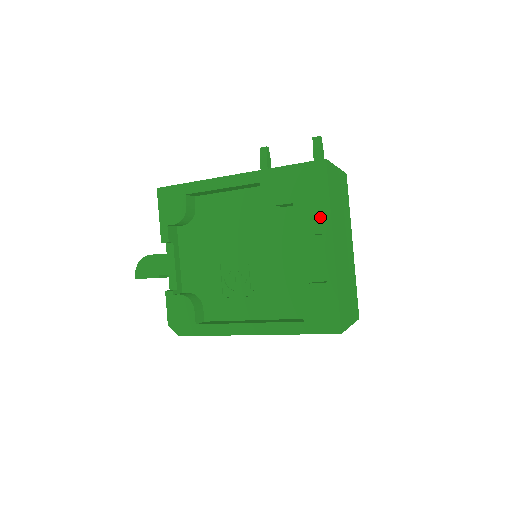
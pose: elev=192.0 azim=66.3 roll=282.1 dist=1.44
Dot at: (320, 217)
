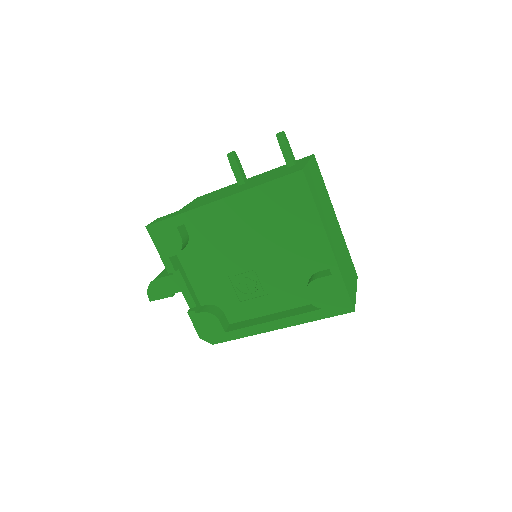
Dot at: (311, 222)
